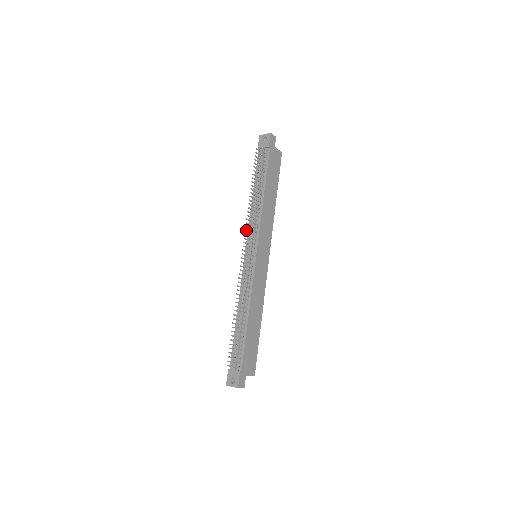
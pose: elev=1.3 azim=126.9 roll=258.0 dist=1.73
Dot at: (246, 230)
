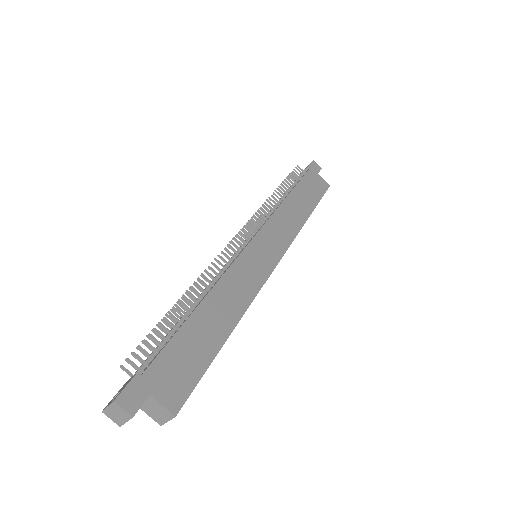
Dot at: (248, 224)
